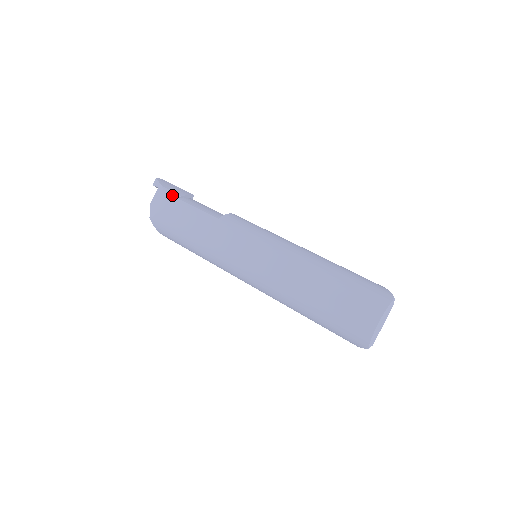
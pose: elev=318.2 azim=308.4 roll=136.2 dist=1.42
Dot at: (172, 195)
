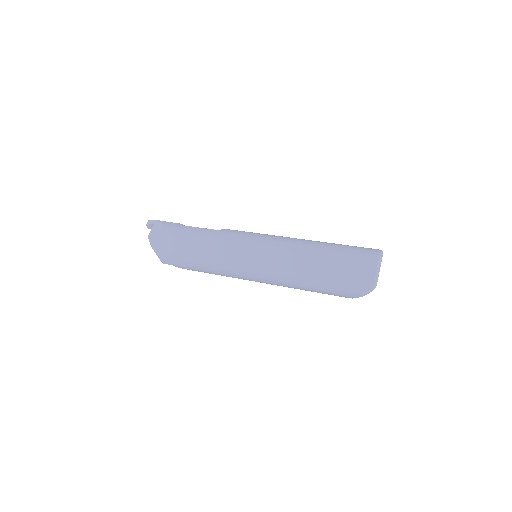
Dot at: (171, 223)
